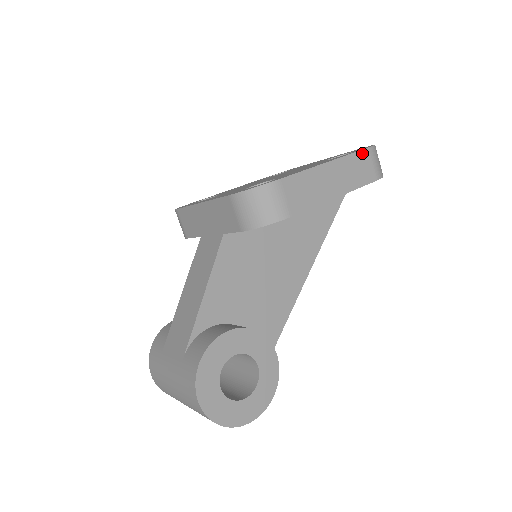
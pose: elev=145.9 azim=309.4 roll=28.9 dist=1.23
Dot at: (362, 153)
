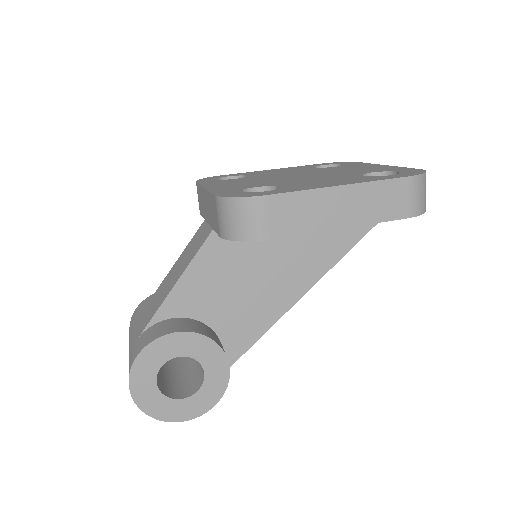
Dot at: (397, 182)
